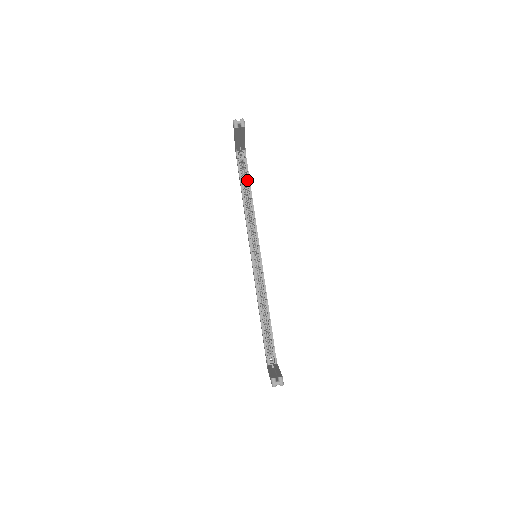
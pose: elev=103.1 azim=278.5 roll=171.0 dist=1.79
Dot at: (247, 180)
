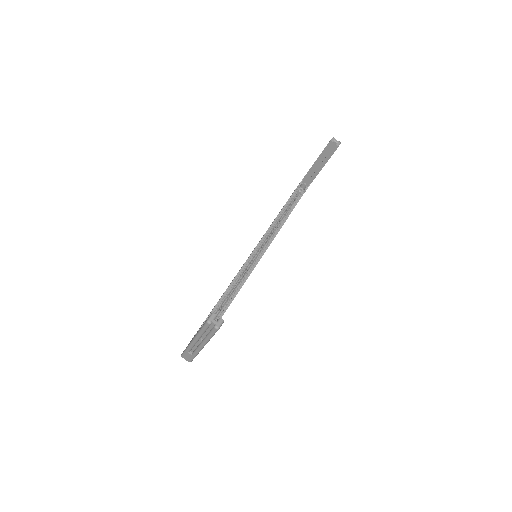
Dot at: (293, 206)
